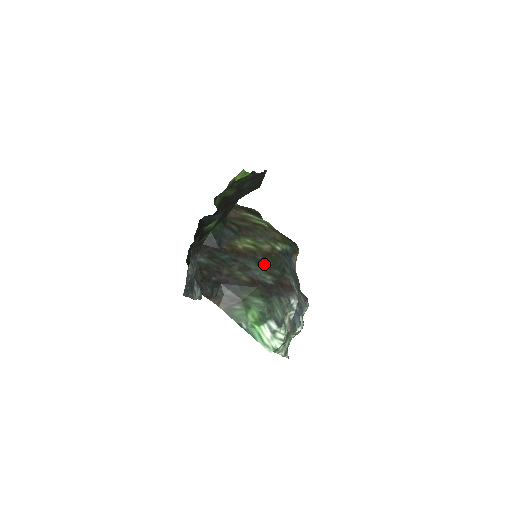
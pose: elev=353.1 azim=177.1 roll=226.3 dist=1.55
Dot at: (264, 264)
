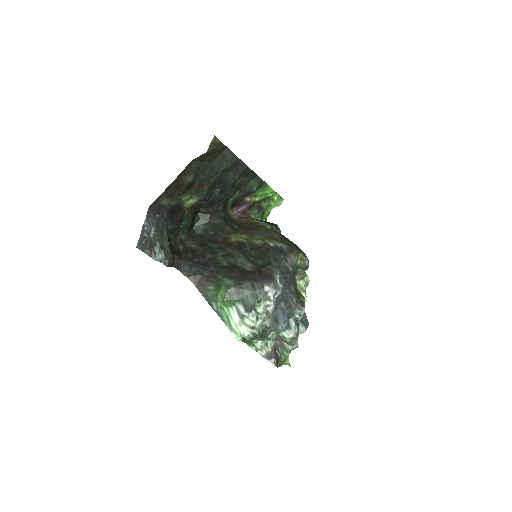
Dot at: (249, 254)
